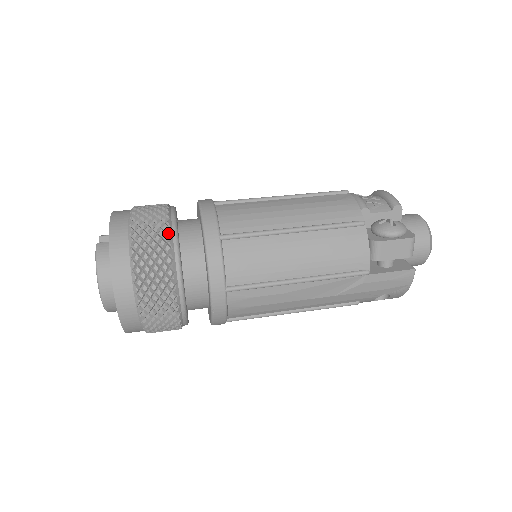
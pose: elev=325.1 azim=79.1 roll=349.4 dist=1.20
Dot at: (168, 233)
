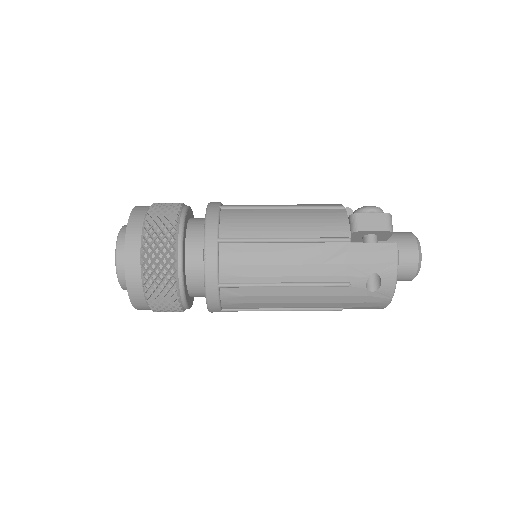
Dot at: (180, 205)
